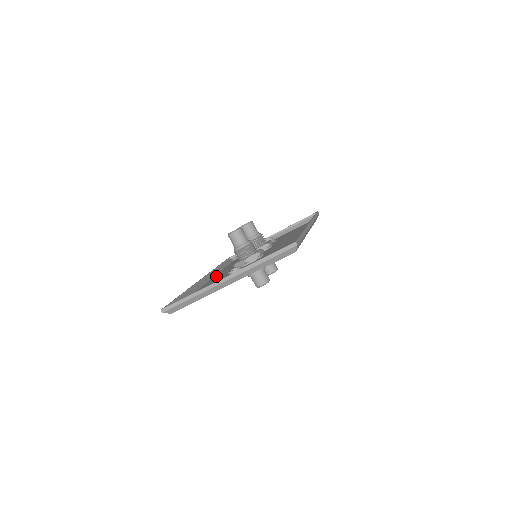
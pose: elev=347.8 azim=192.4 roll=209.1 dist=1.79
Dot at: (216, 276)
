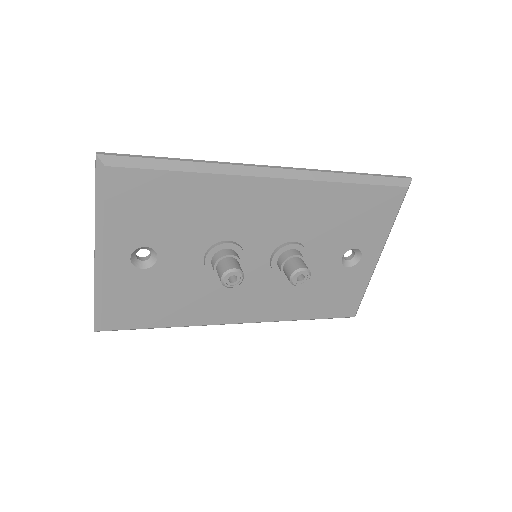
Dot at: (250, 313)
